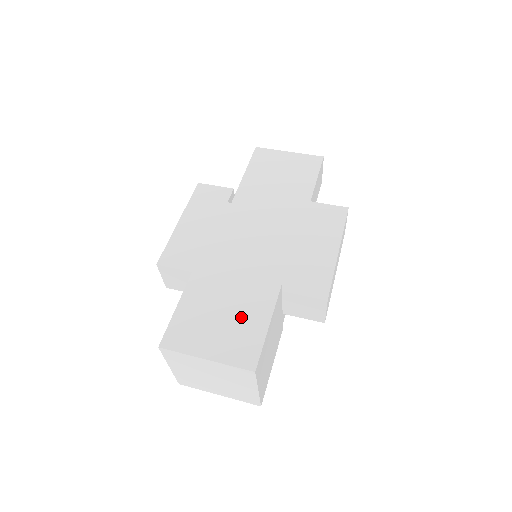
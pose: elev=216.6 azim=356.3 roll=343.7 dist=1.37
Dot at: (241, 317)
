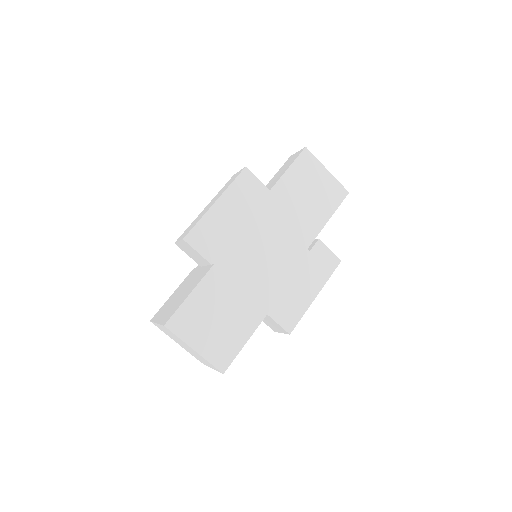
Dot at: (231, 327)
